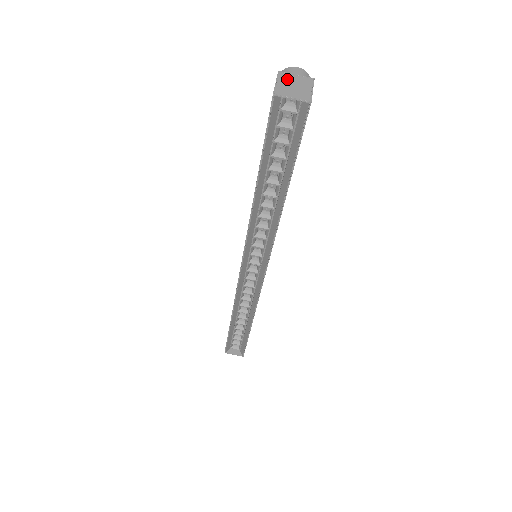
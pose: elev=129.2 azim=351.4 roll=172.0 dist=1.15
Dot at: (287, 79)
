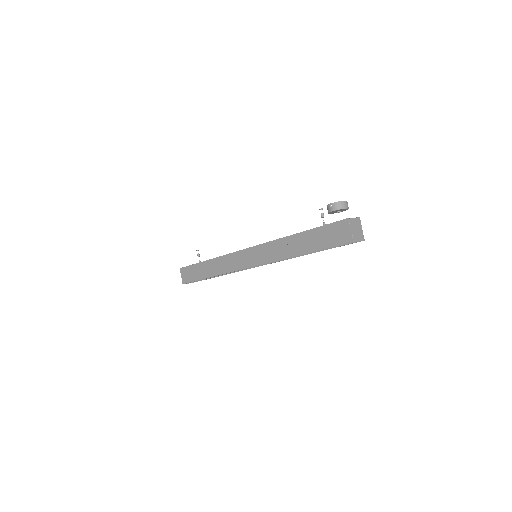
Dot at: (353, 225)
